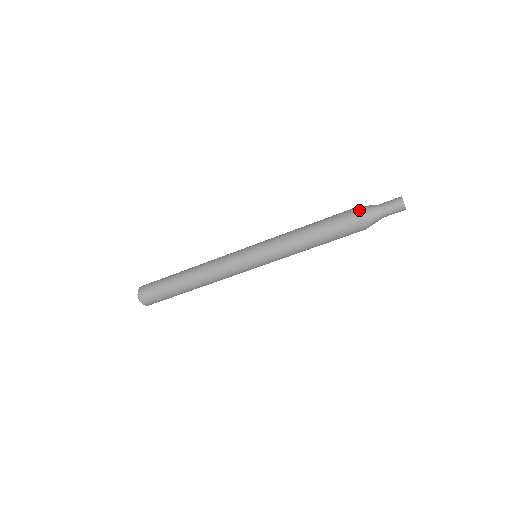
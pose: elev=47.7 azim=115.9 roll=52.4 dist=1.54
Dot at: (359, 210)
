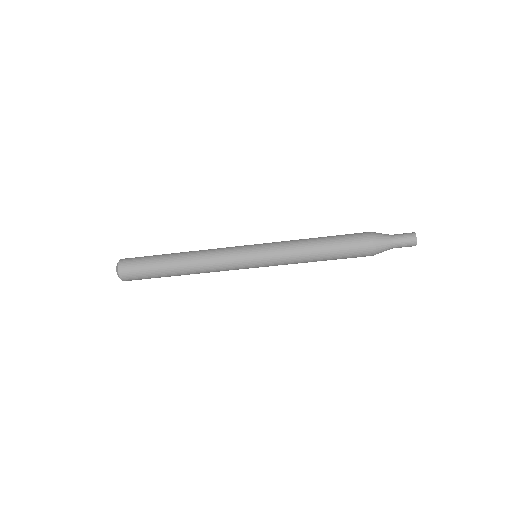
Dot at: (373, 238)
